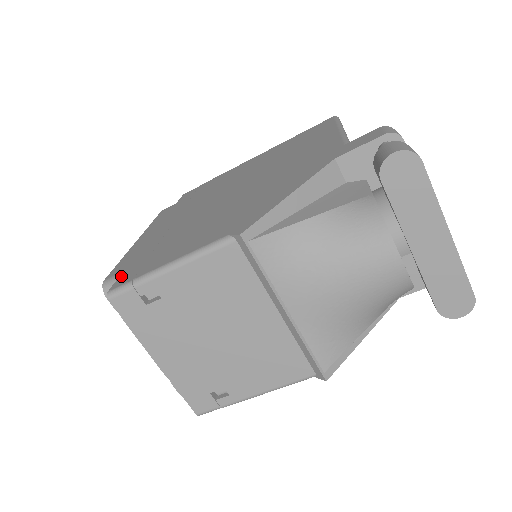
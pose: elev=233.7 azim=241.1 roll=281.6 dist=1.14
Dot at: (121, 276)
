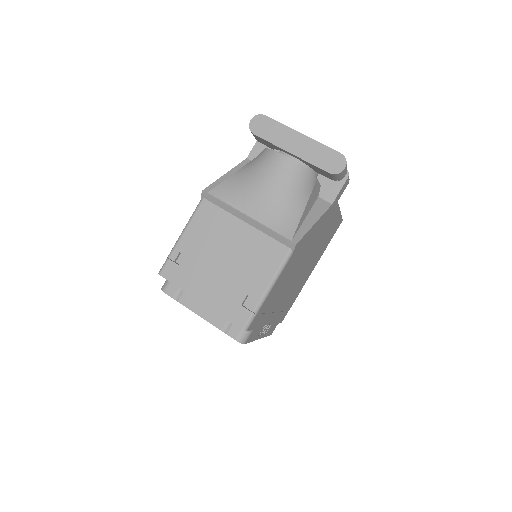
Dot at: occluded
